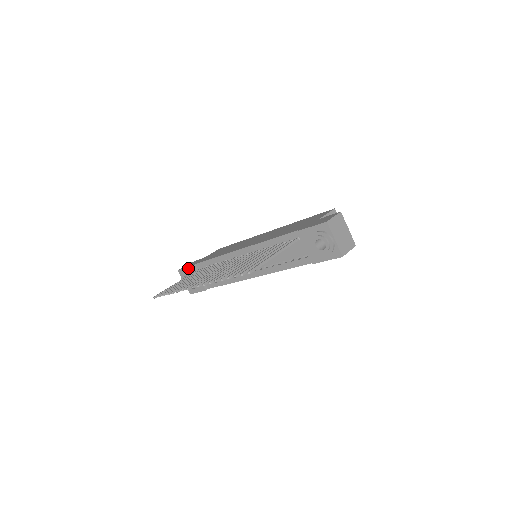
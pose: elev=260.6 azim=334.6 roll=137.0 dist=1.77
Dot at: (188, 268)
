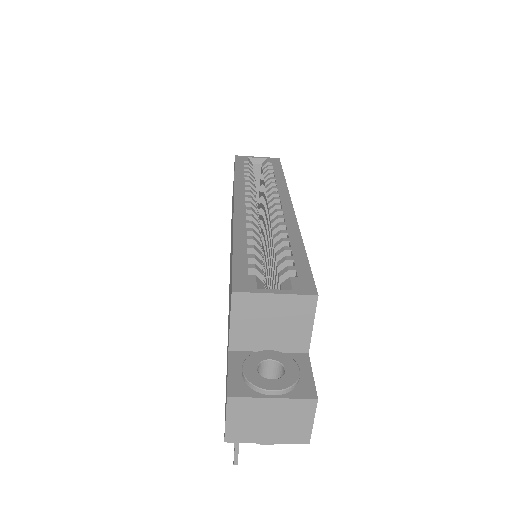
Dot at: occluded
